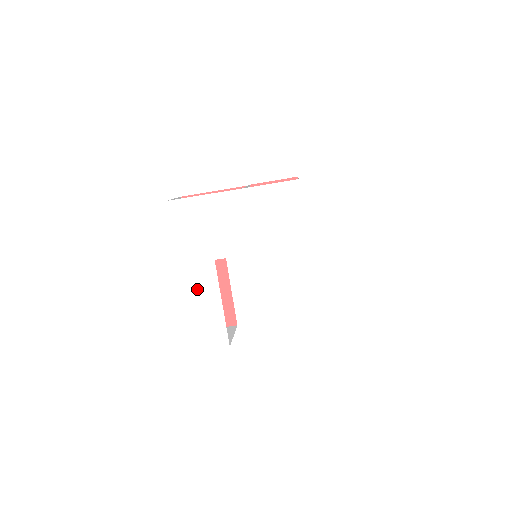
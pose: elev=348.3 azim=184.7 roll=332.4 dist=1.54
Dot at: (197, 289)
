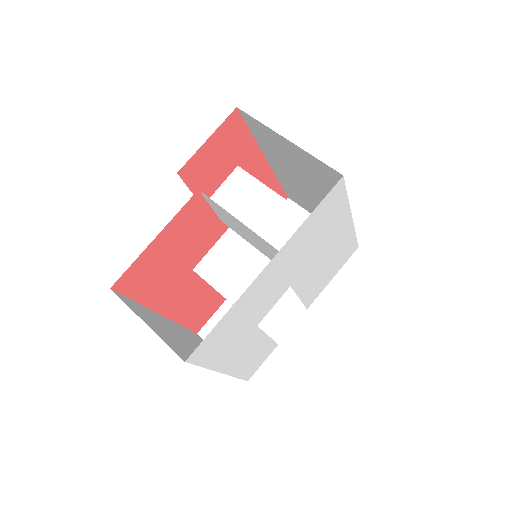
Dot at: (244, 357)
